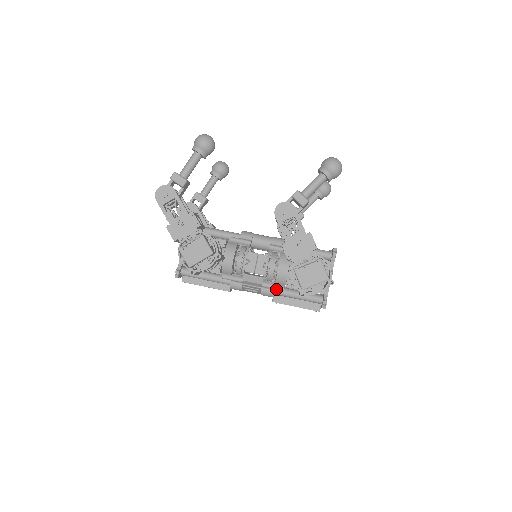
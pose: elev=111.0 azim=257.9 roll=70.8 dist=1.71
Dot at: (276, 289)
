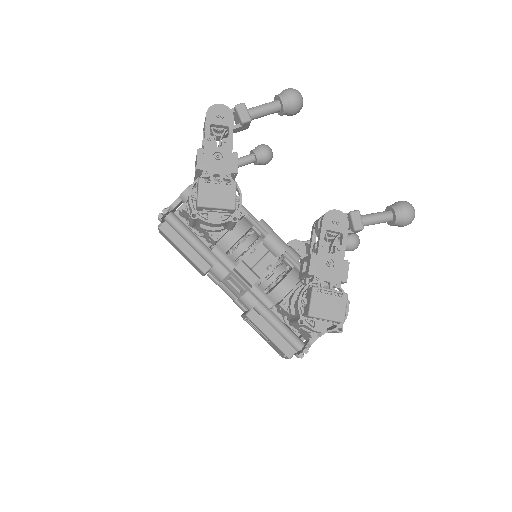
Dot at: (263, 302)
